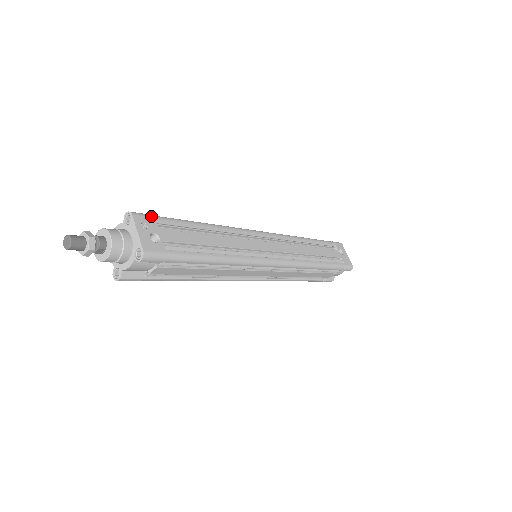
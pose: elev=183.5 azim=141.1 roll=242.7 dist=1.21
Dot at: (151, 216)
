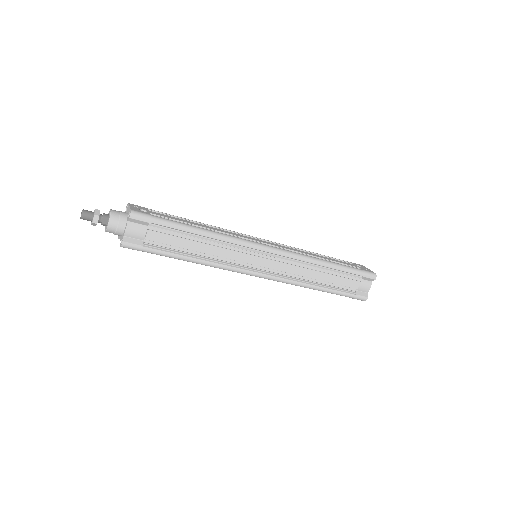
Dot at: (144, 207)
